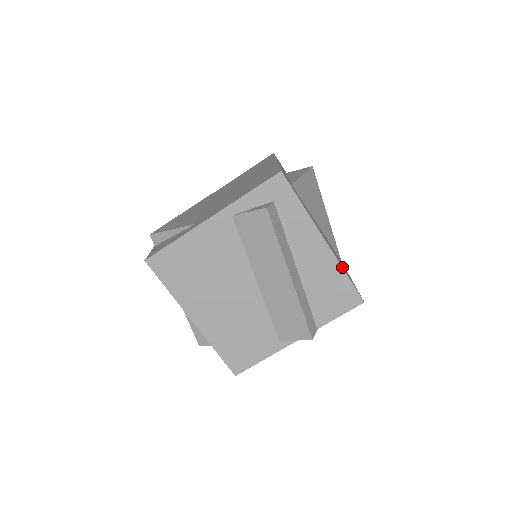
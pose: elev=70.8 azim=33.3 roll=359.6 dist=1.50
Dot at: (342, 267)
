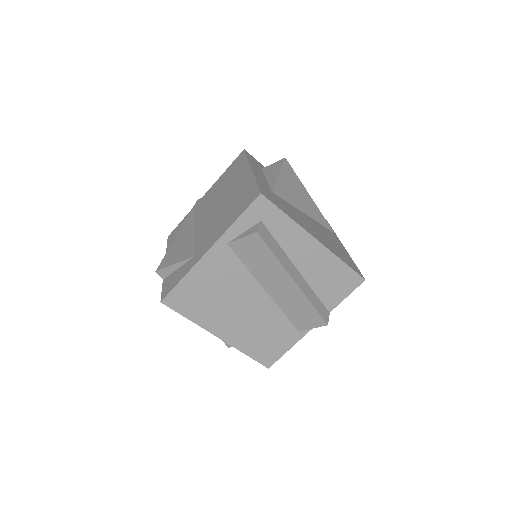
Dot at: (338, 257)
